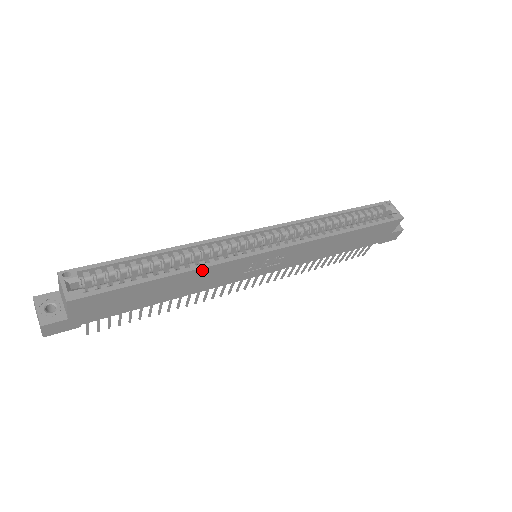
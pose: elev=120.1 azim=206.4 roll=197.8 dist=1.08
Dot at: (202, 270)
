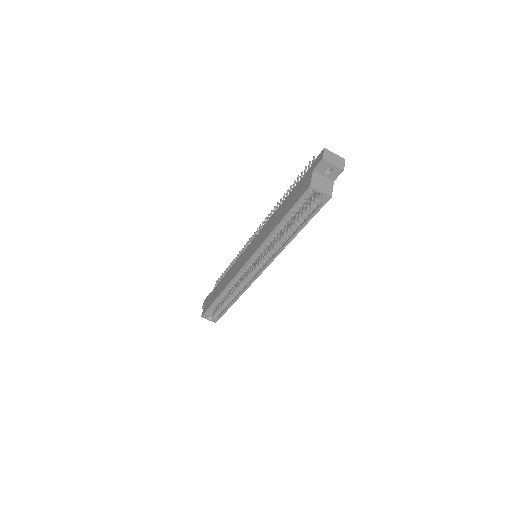
Dot at: (242, 293)
